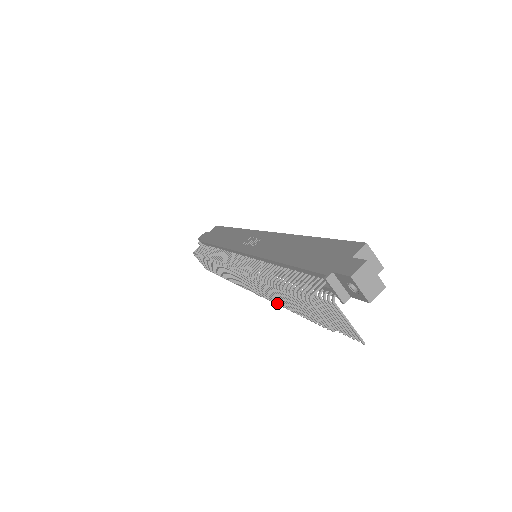
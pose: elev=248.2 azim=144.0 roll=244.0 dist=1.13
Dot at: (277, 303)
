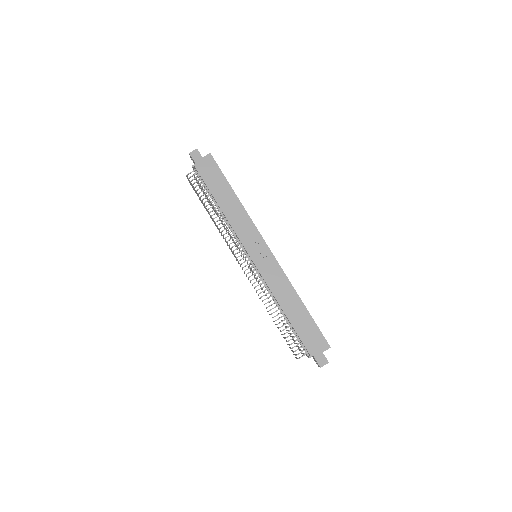
Dot at: occluded
